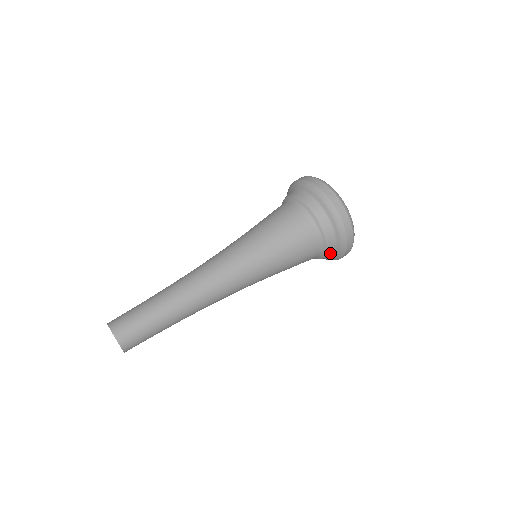
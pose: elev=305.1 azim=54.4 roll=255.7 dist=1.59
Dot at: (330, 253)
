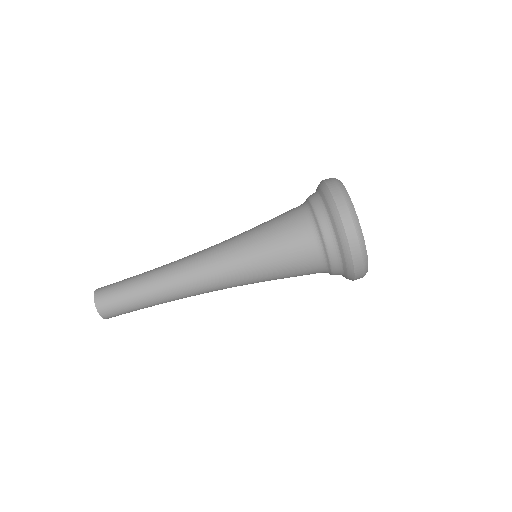
Dot at: (338, 273)
